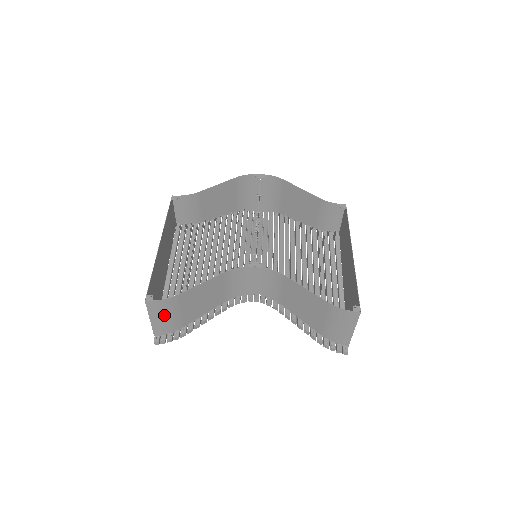
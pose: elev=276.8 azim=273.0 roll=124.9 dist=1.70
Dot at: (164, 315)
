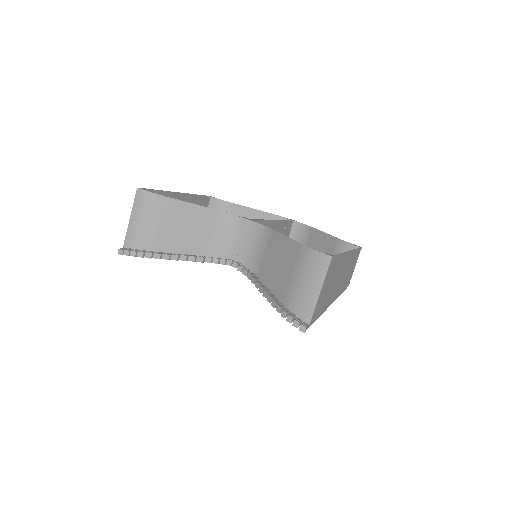
Dot at: (144, 217)
